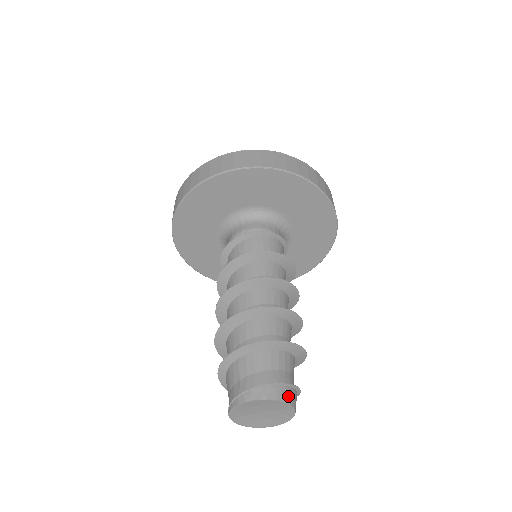
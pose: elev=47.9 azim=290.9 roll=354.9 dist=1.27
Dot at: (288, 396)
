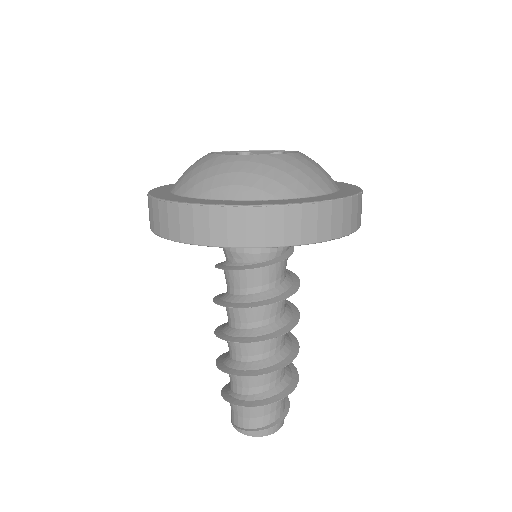
Dot at: (281, 424)
